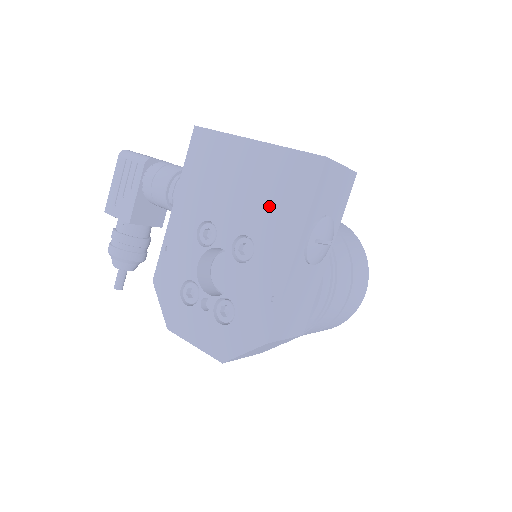
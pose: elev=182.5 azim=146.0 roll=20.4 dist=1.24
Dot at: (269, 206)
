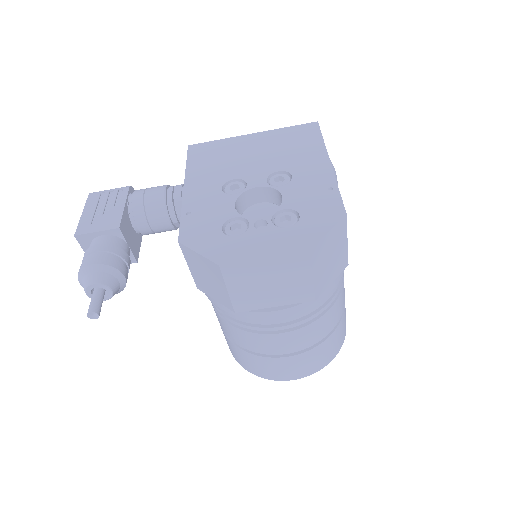
Dot at: (288, 152)
